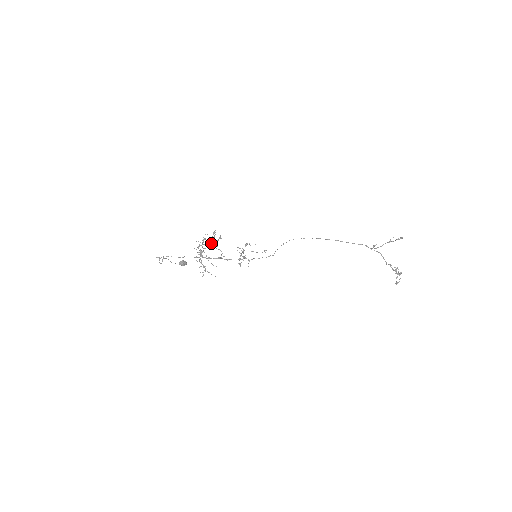
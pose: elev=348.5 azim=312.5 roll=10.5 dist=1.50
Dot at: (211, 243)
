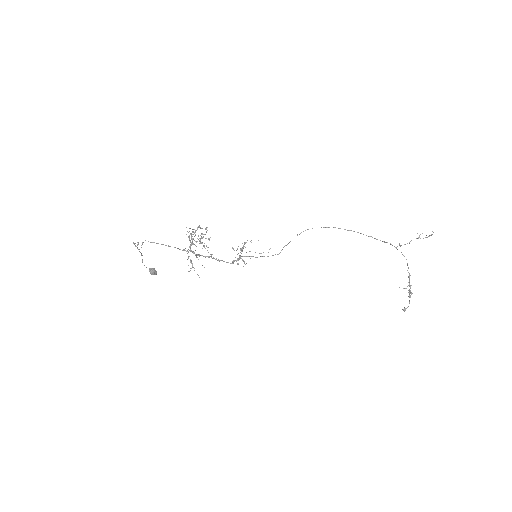
Dot at: (202, 238)
